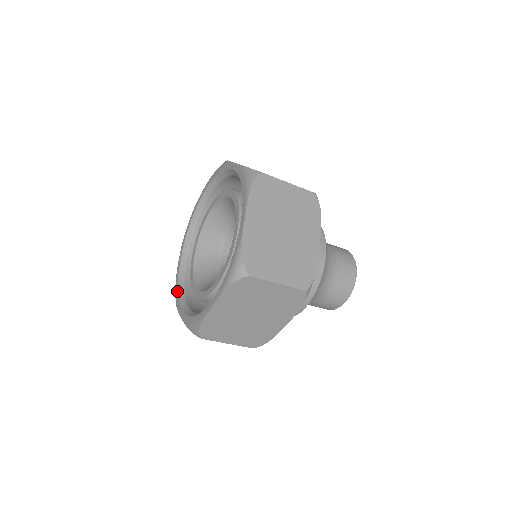
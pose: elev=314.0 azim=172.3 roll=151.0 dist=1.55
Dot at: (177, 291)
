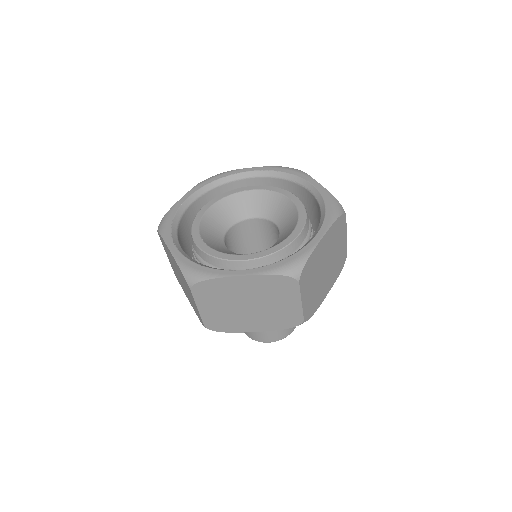
Dot at: (202, 267)
